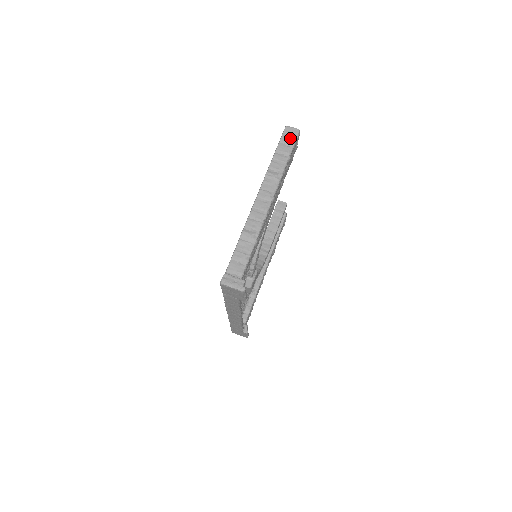
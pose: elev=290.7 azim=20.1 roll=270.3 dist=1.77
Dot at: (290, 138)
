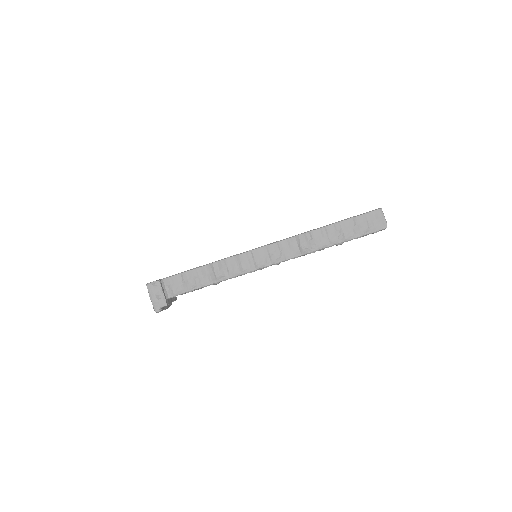
Dot at: (367, 226)
